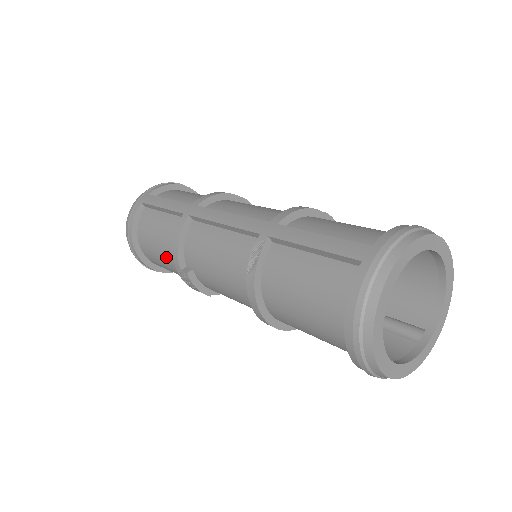
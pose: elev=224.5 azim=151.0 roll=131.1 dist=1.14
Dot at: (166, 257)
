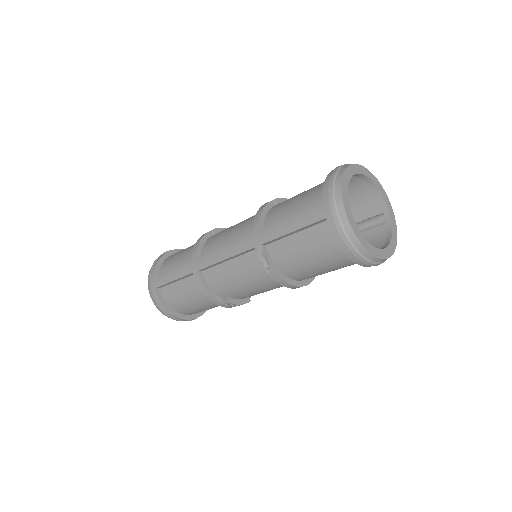
Dot at: (204, 305)
